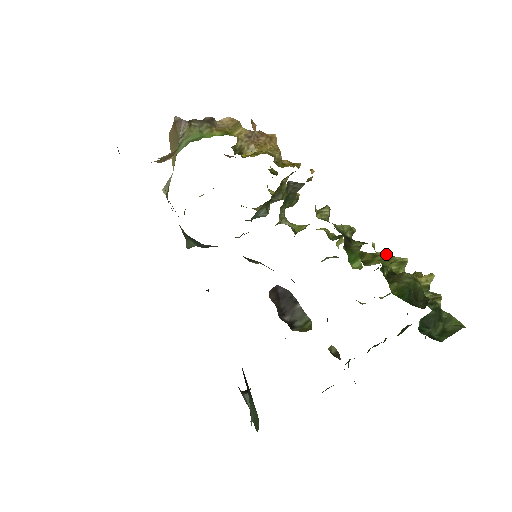
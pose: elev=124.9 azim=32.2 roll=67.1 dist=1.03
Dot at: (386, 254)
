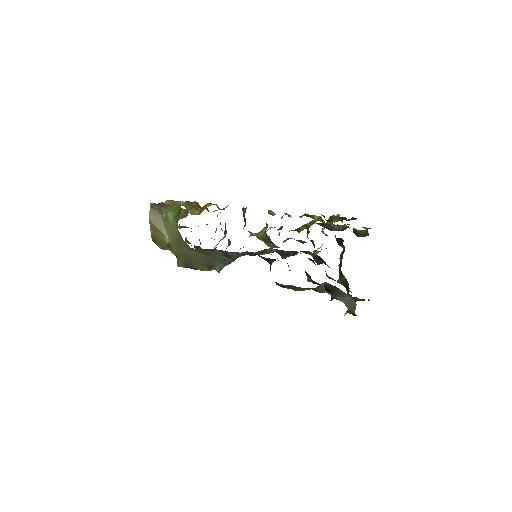
Dot at: occluded
